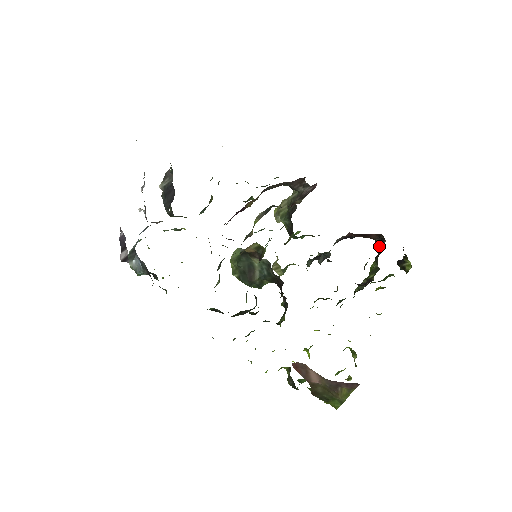
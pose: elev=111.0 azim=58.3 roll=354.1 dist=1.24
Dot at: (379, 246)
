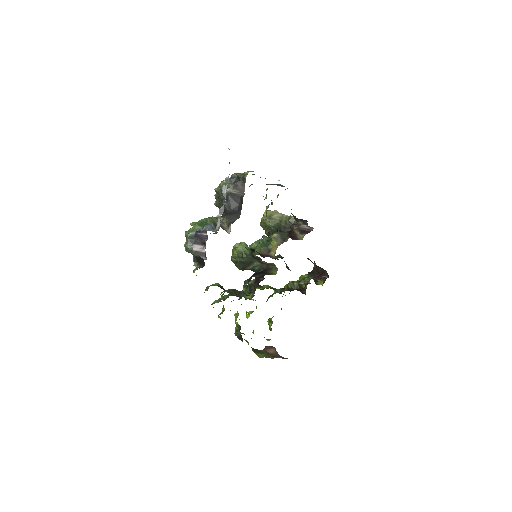
Dot at: (318, 272)
